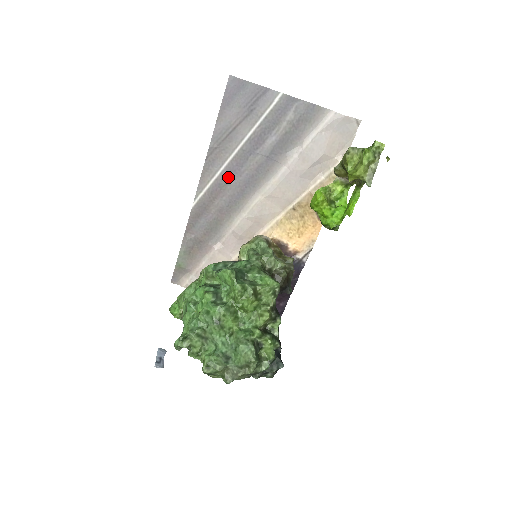
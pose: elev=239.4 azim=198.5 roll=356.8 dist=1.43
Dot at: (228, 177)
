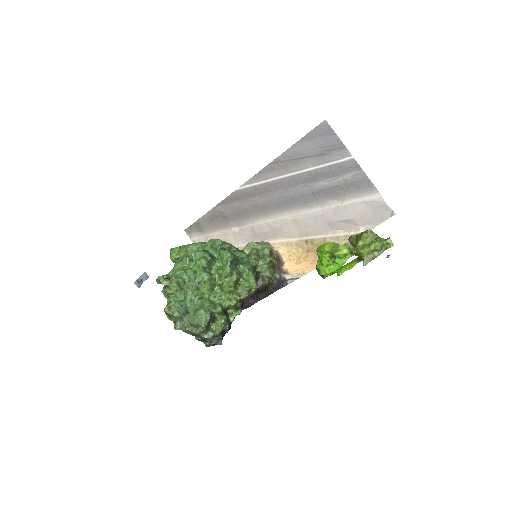
Dot at: (276, 187)
